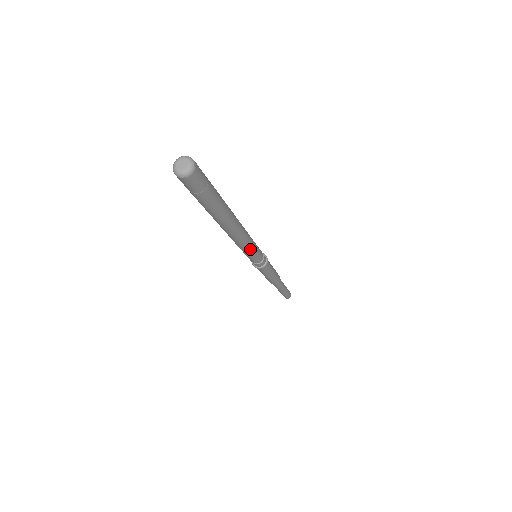
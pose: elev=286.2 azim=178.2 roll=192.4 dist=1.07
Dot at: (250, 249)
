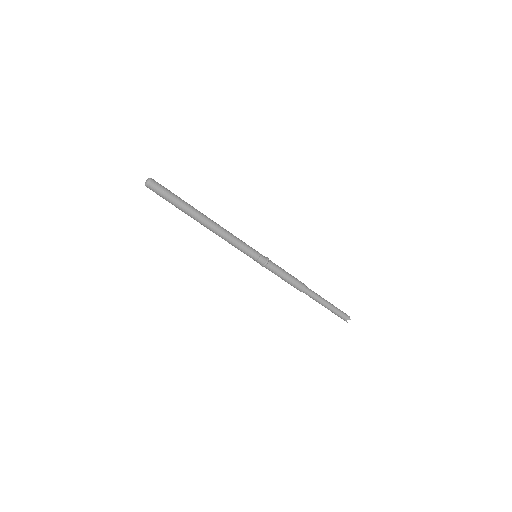
Dot at: (234, 244)
